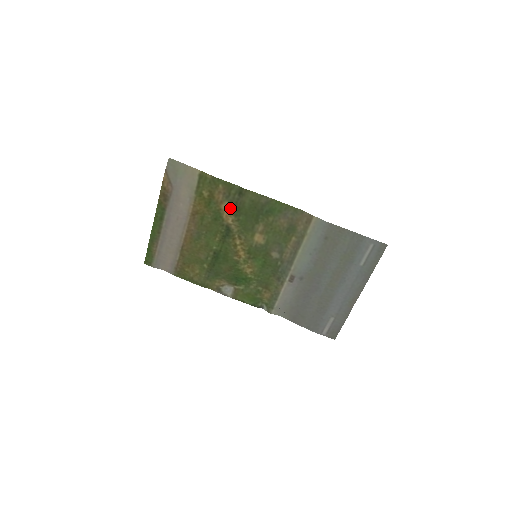
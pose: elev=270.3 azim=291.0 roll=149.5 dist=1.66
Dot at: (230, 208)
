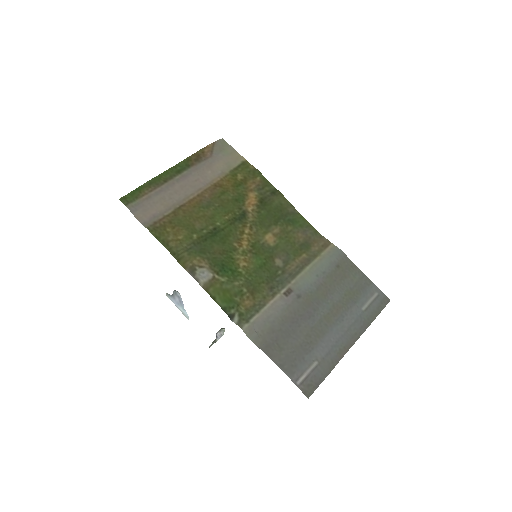
Dot at: (257, 199)
